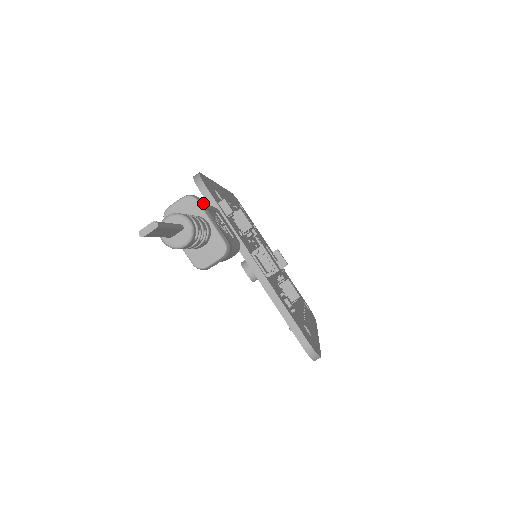
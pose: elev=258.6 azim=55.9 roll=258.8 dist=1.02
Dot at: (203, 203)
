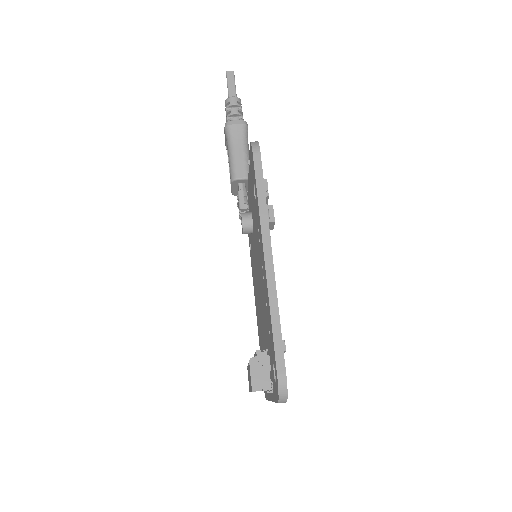
Dot at: occluded
